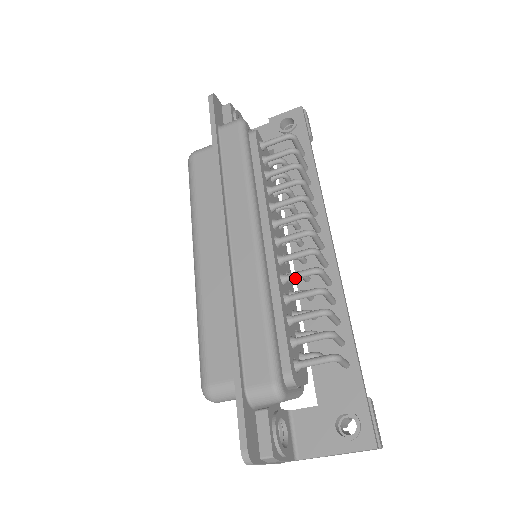
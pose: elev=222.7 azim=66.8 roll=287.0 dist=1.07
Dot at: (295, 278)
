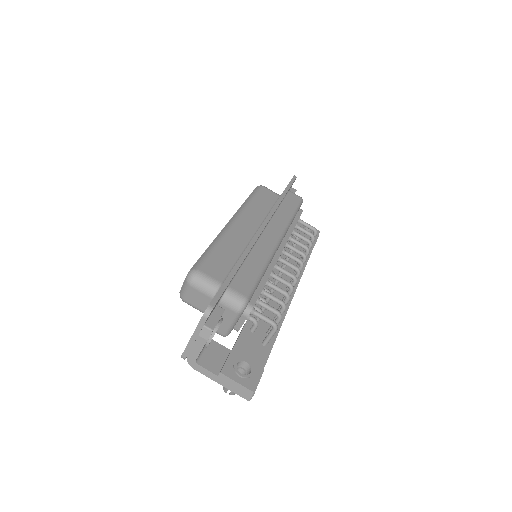
Dot at: (278, 279)
